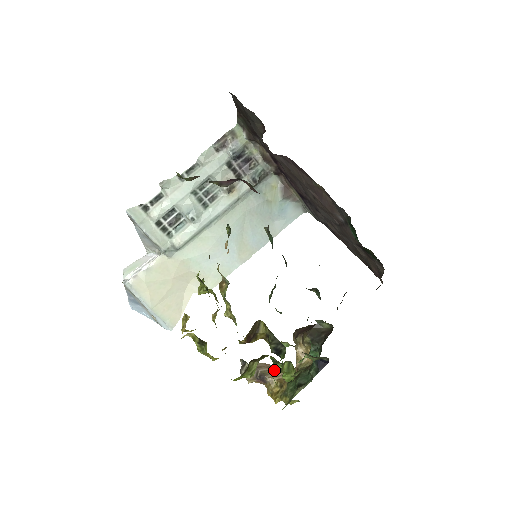
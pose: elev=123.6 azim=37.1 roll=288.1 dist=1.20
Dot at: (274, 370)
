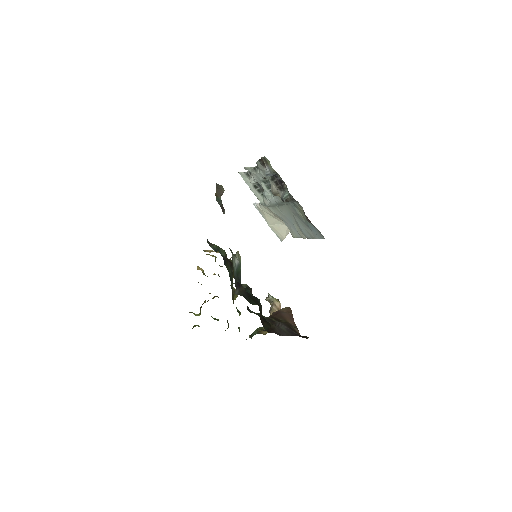
Dot at: occluded
